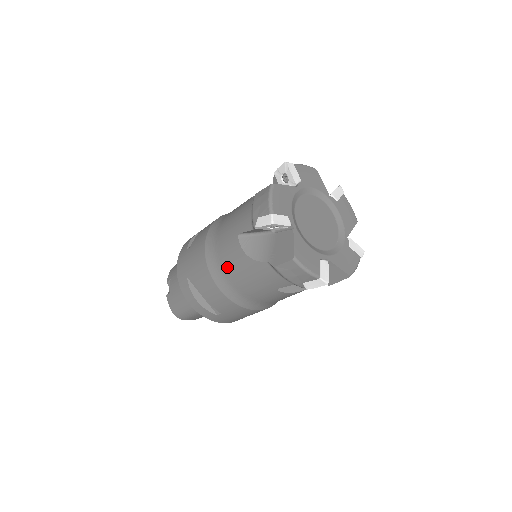
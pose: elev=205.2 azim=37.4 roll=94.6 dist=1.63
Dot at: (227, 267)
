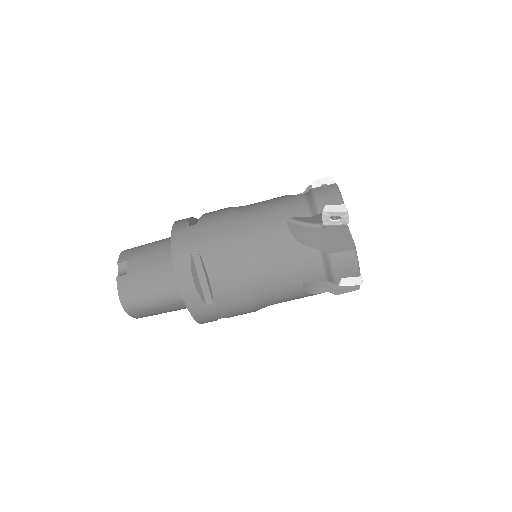
Dot at: (261, 248)
